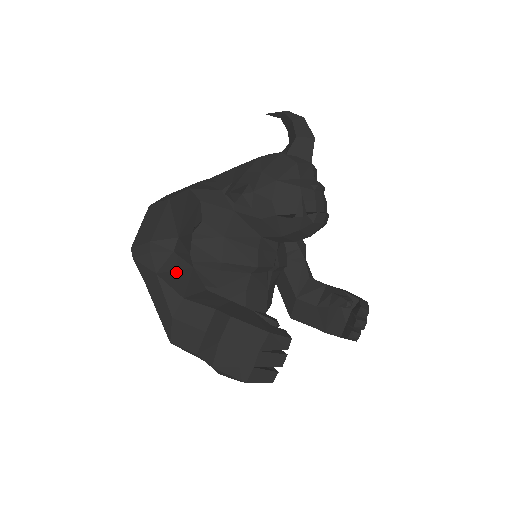
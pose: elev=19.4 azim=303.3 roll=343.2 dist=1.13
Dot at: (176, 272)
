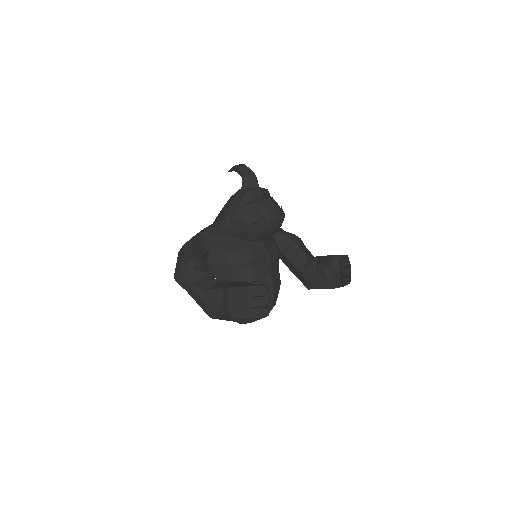
Dot at: (199, 279)
